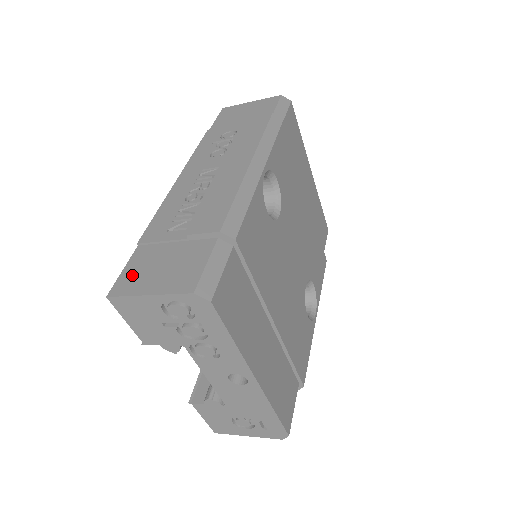
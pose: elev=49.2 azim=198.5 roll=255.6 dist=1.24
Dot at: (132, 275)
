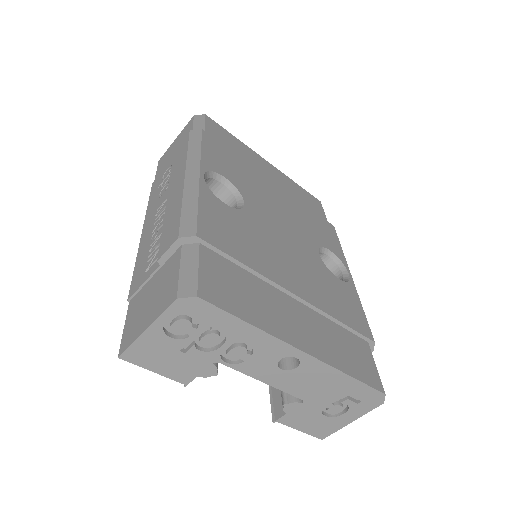
Dot at: (131, 326)
